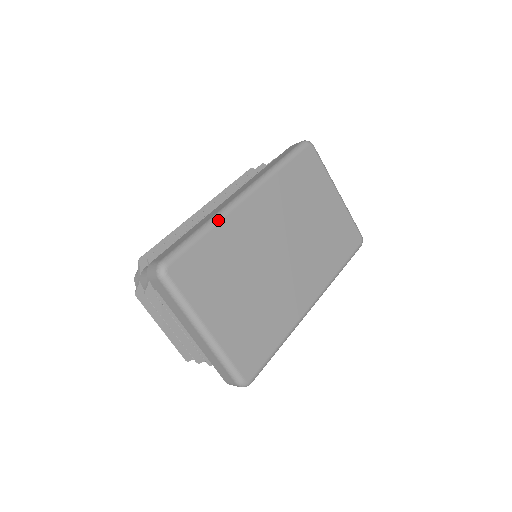
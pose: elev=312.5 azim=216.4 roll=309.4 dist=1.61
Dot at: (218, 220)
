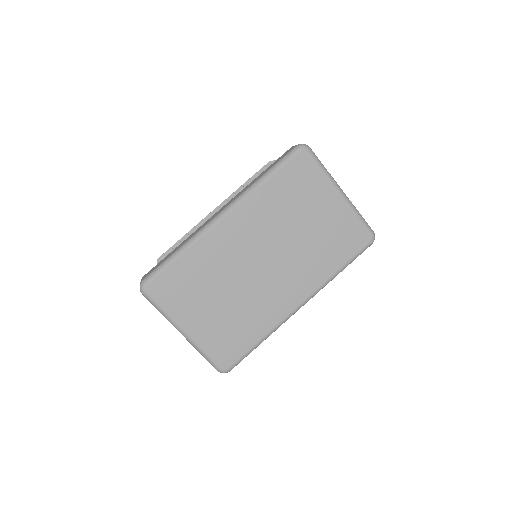
Dot at: (193, 242)
